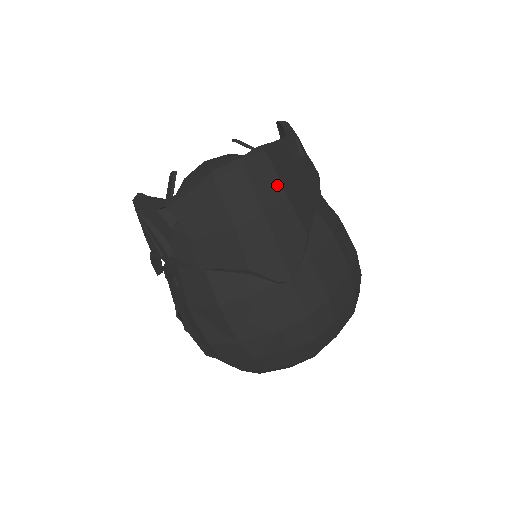
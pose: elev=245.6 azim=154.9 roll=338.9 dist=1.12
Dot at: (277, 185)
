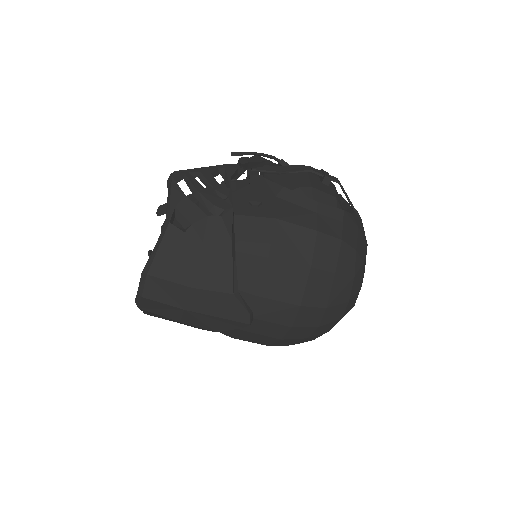
Dot at: (176, 287)
